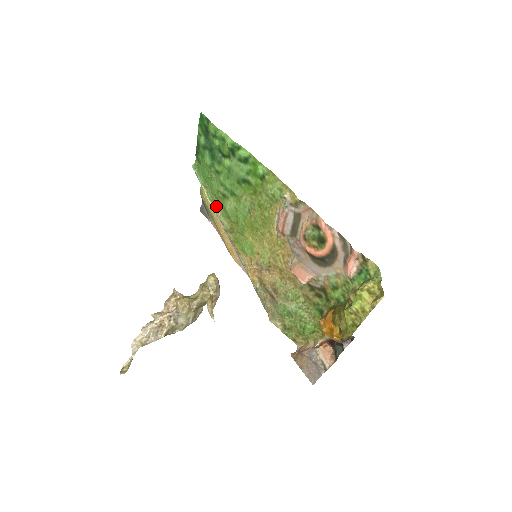
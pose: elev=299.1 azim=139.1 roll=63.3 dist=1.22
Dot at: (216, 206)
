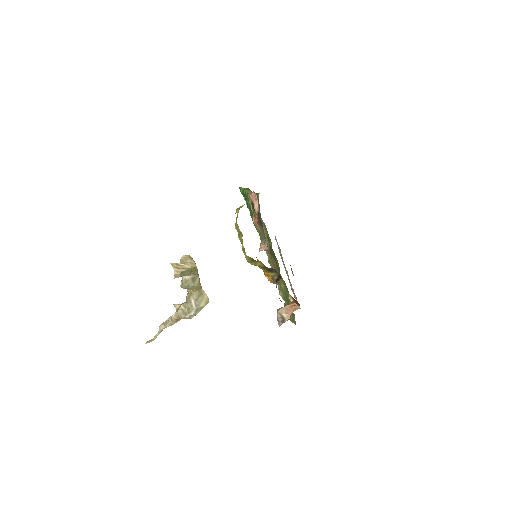
Dot at: occluded
